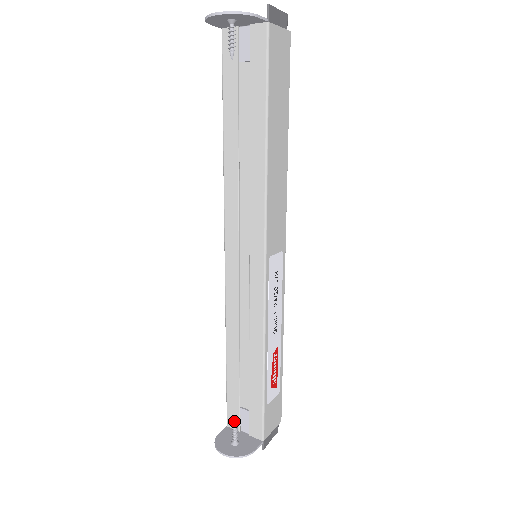
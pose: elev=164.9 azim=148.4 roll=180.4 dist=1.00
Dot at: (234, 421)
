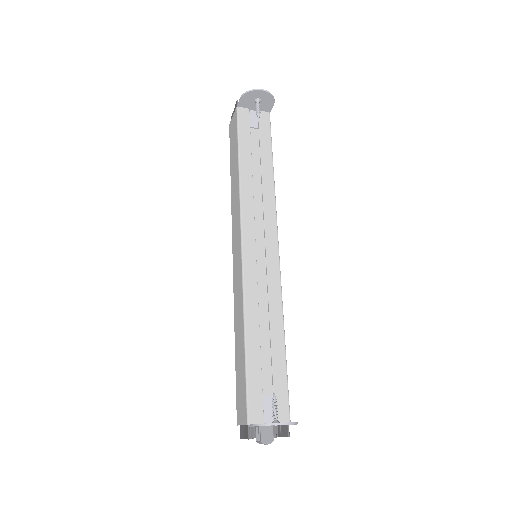
Dot at: (274, 395)
